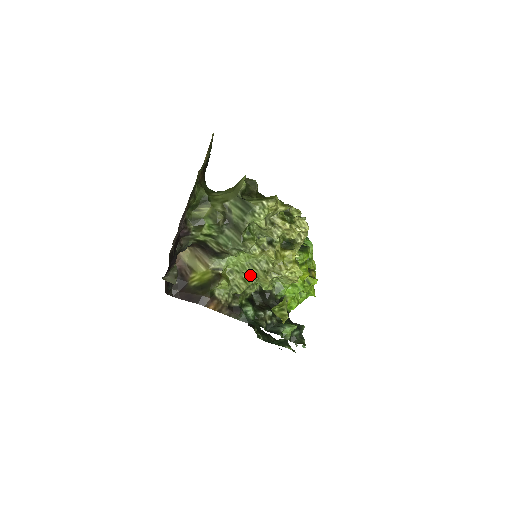
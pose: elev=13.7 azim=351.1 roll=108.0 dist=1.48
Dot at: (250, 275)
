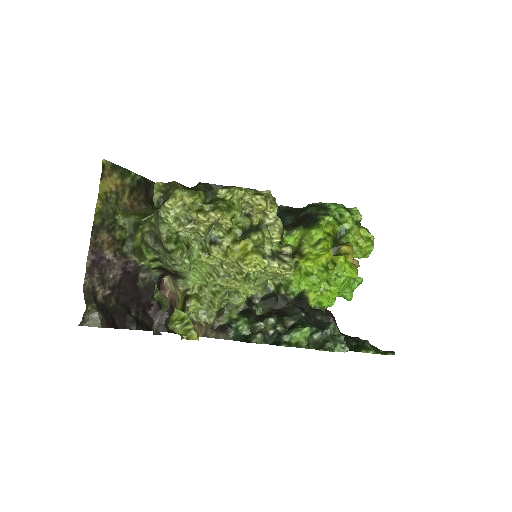
Dot at: (219, 285)
